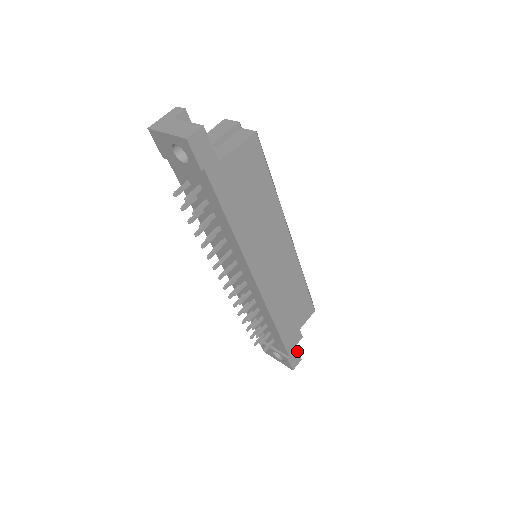
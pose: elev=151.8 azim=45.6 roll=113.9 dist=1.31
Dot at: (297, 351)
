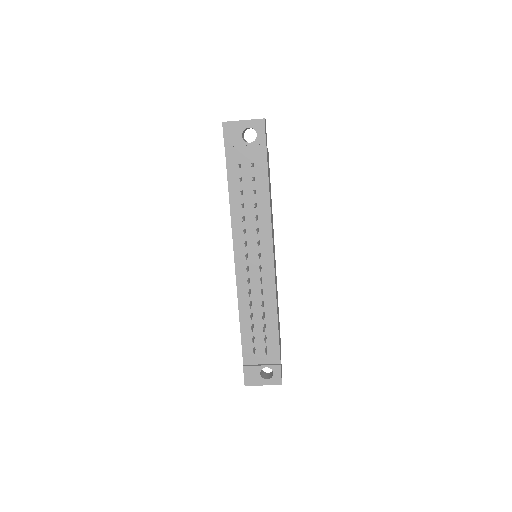
Dot at: (281, 364)
